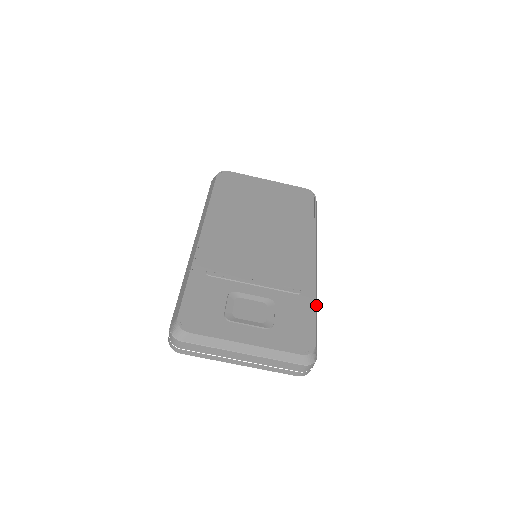
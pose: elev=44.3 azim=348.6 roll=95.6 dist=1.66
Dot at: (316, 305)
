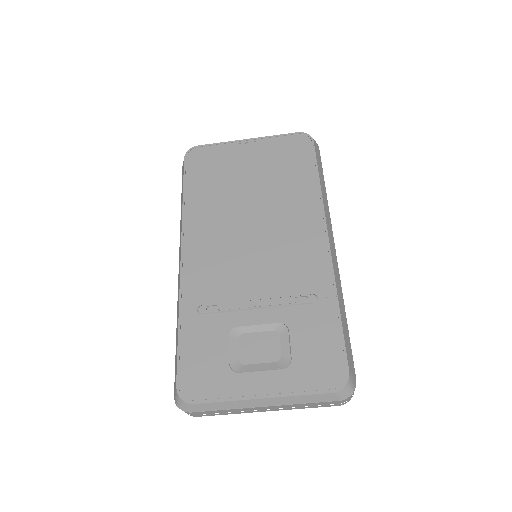
Dot at: (341, 309)
